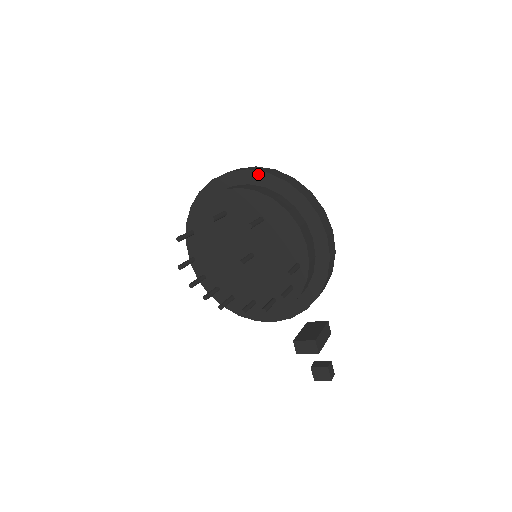
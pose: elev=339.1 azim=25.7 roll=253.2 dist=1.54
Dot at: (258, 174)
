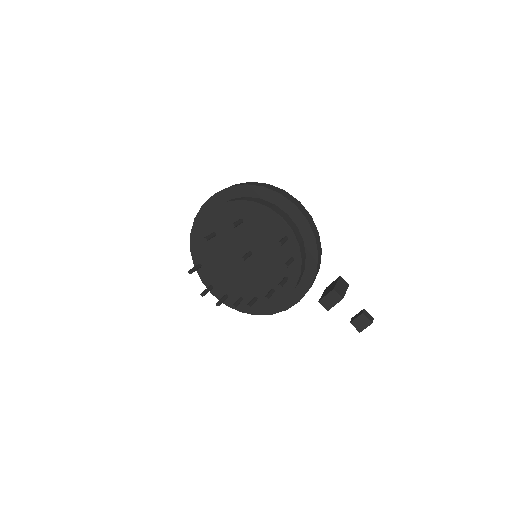
Dot at: (223, 193)
